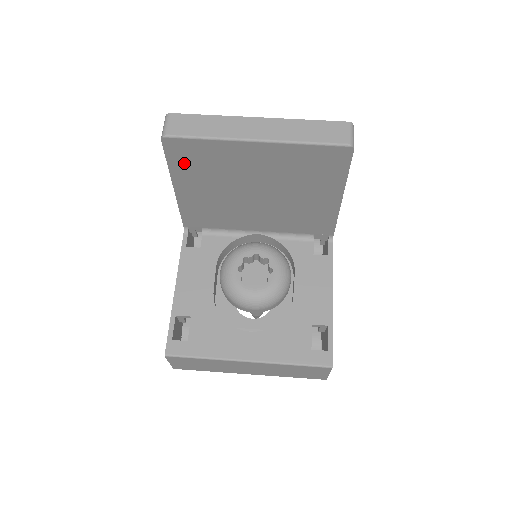
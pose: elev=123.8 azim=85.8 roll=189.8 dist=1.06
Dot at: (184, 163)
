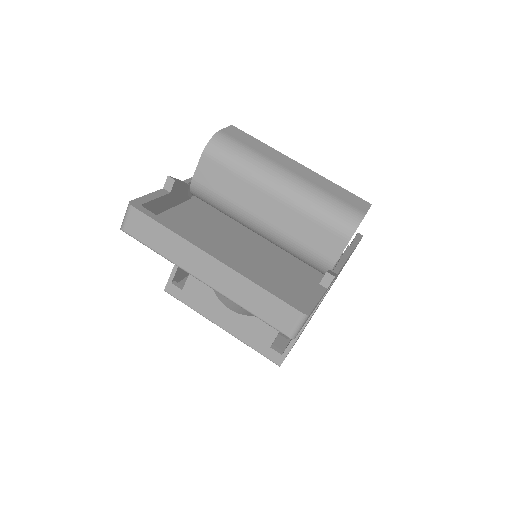
Dot at: occluded
